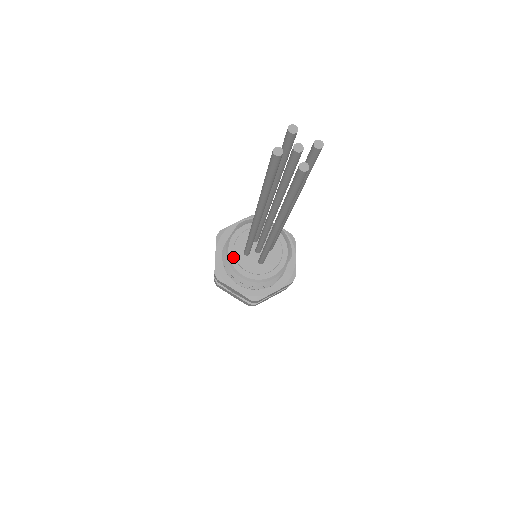
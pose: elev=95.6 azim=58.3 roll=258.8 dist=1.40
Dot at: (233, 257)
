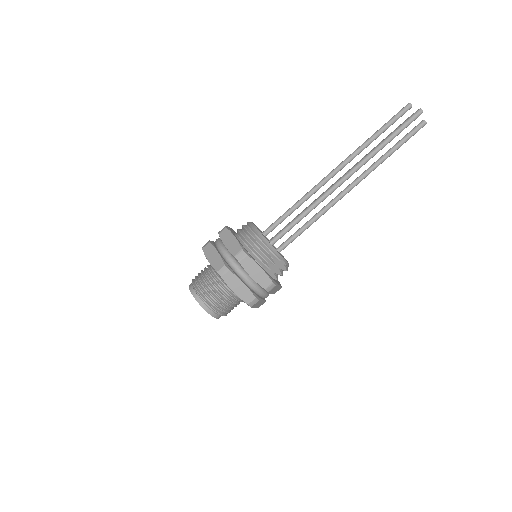
Dot at: (255, 225)
